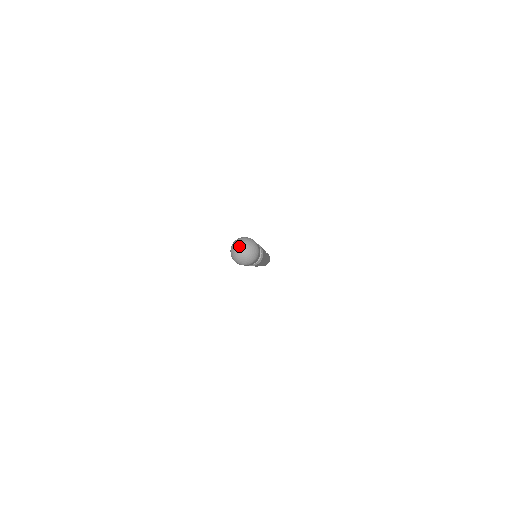
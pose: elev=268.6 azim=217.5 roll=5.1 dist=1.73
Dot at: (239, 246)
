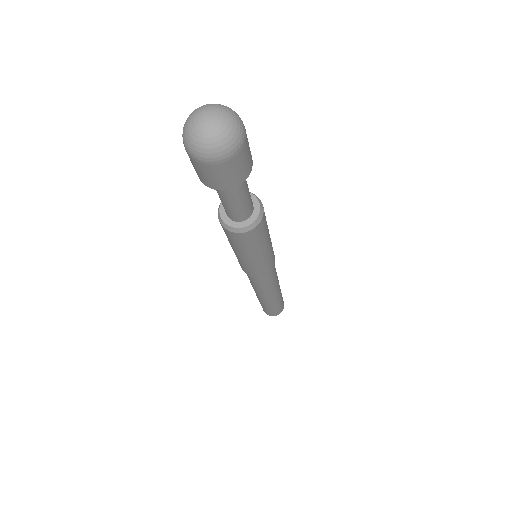
Dot at: (194, 117)
